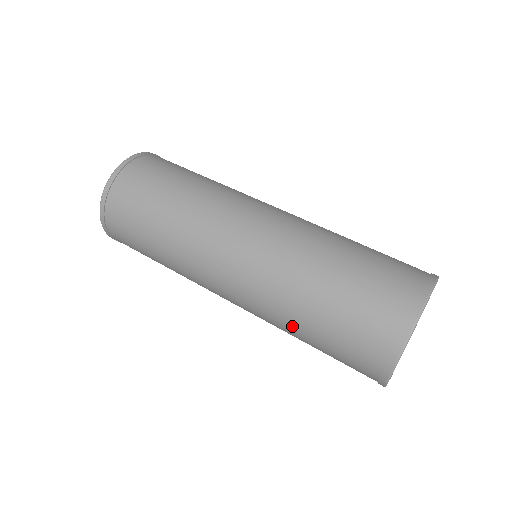
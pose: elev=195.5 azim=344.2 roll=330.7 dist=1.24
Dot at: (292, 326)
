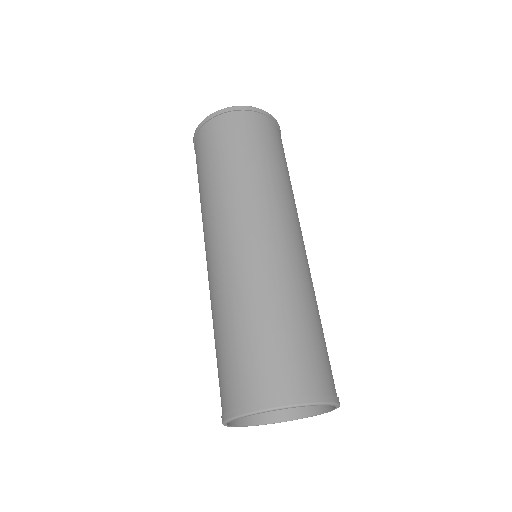
Dot at: occluded
